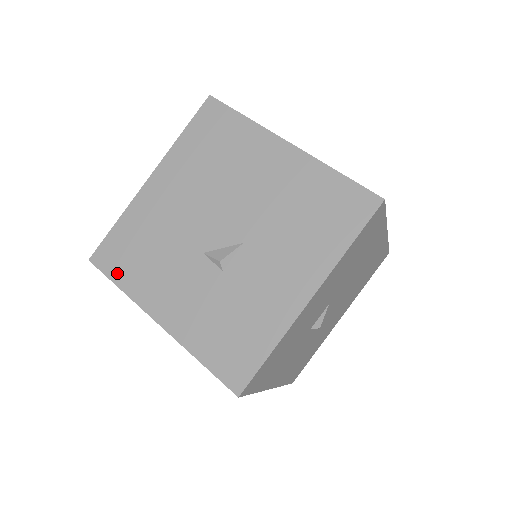
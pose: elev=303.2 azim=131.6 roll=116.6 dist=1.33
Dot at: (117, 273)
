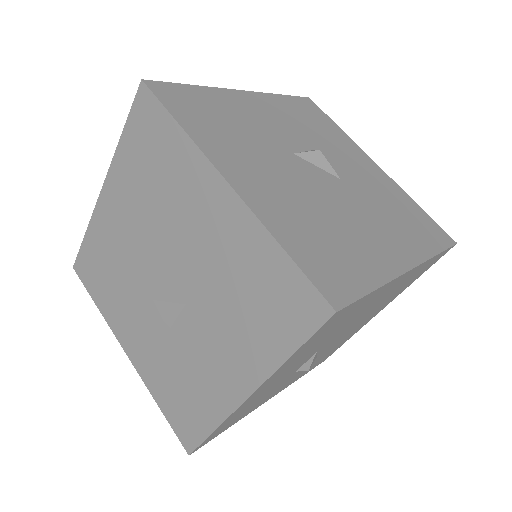
Dot at: (93, 291)
